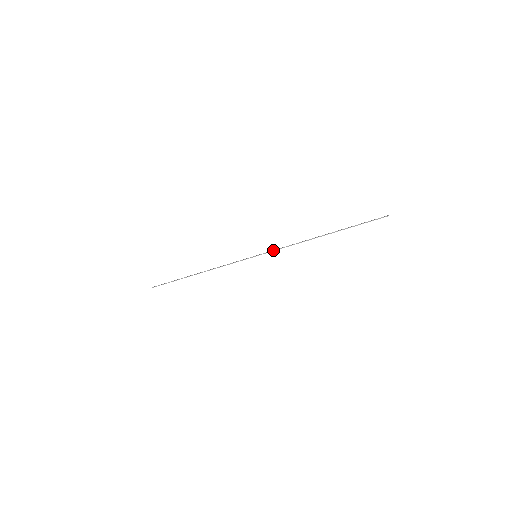
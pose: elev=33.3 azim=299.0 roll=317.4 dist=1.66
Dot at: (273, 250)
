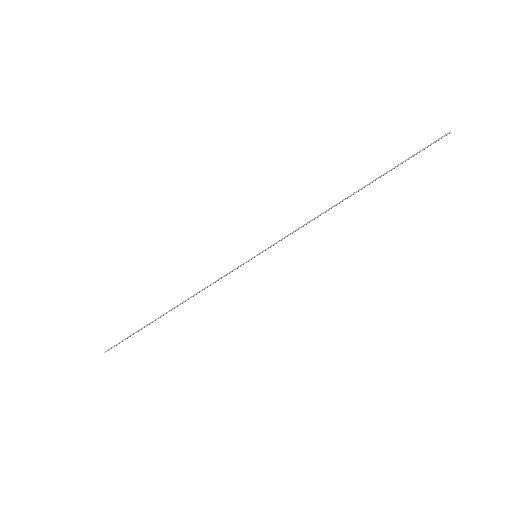
Dot at: (281, 239)
